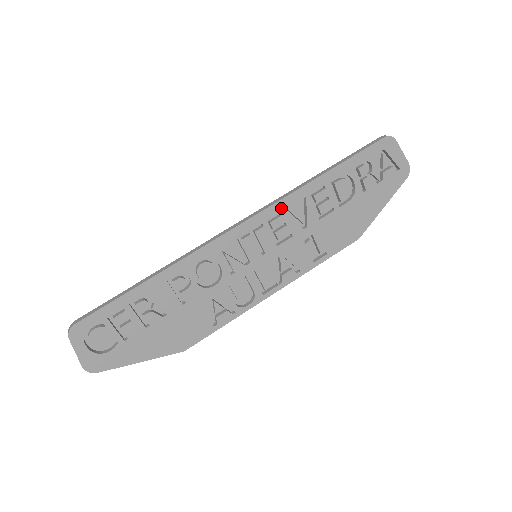
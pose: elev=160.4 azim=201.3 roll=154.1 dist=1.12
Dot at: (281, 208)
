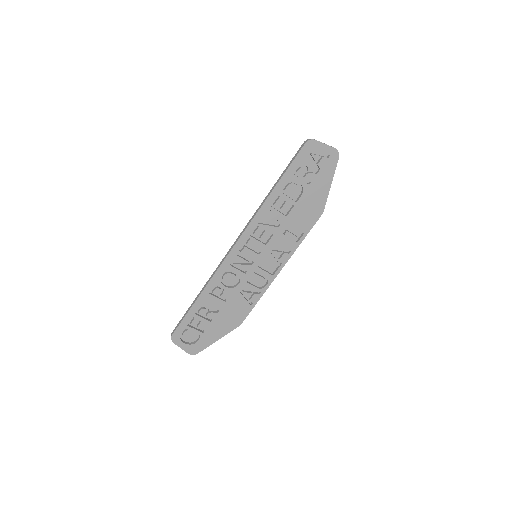
Dot at: (256, 223)
